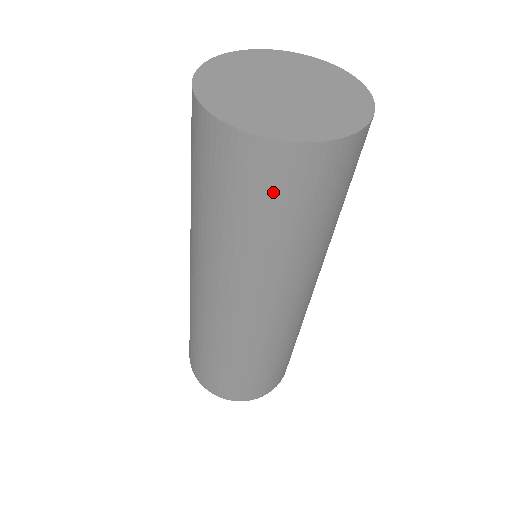
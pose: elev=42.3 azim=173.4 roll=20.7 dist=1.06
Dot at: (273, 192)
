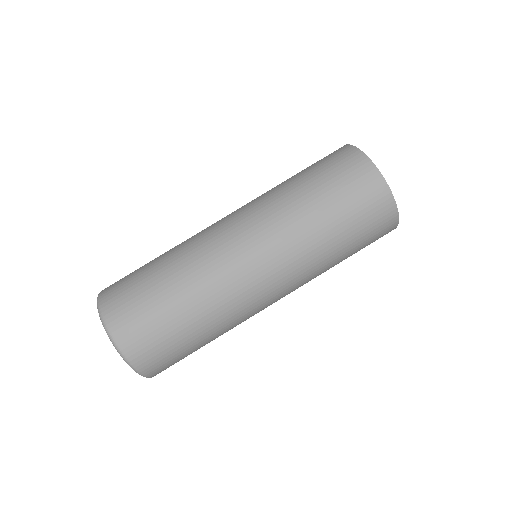
Dot at: (369, 224)
